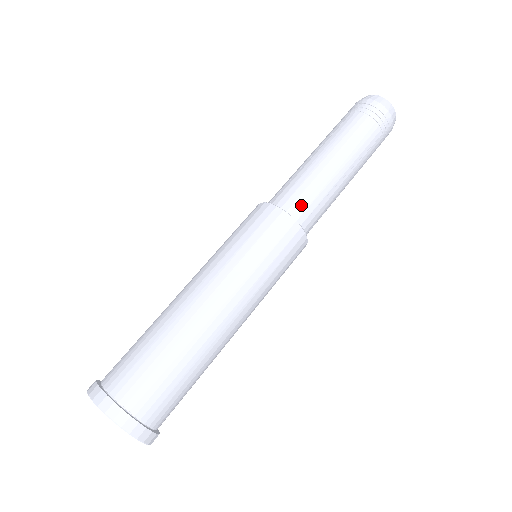
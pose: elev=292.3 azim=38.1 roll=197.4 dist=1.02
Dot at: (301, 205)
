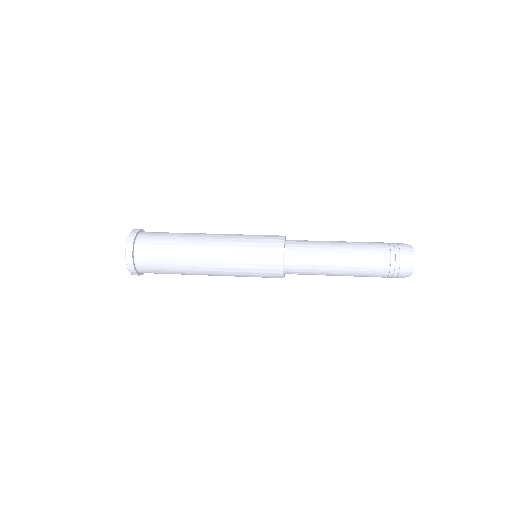
Dot at: (297, 256)
